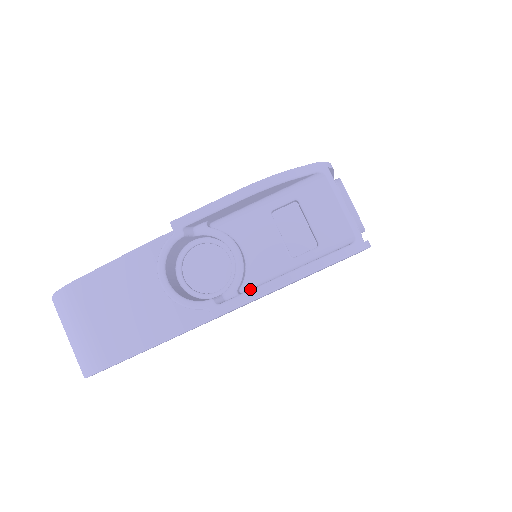
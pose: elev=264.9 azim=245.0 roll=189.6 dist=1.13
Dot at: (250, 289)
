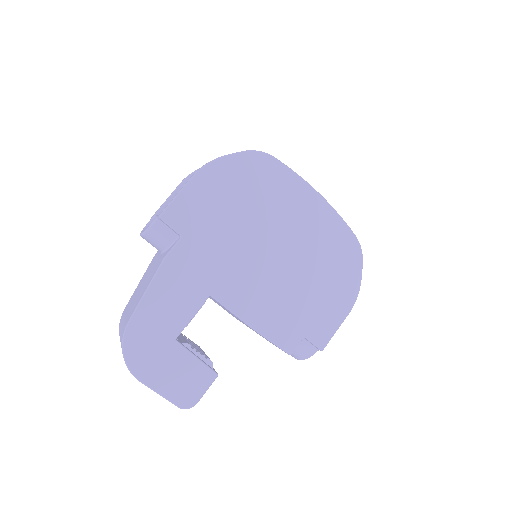
Dot at: occluded
